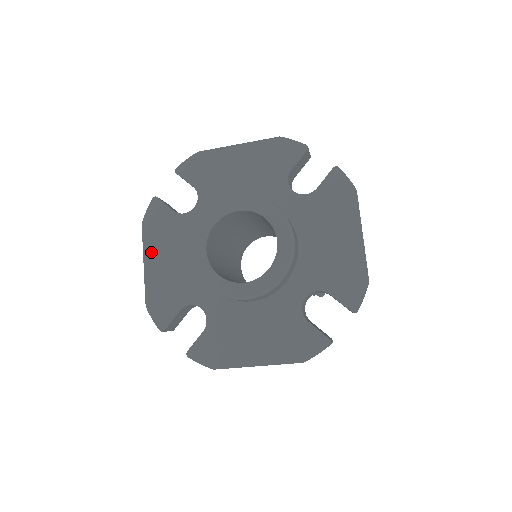
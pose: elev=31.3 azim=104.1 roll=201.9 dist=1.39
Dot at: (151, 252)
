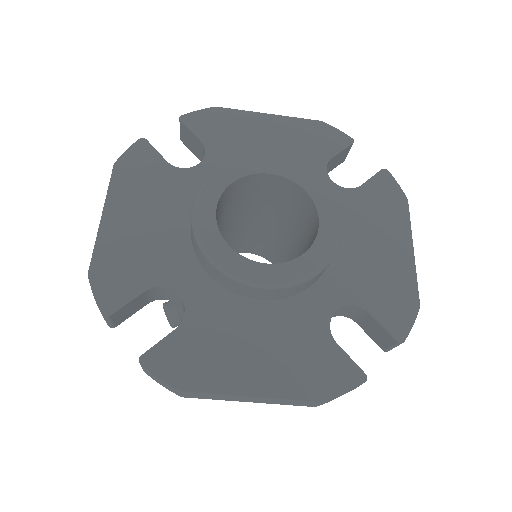
Dot at: (118, 202)
